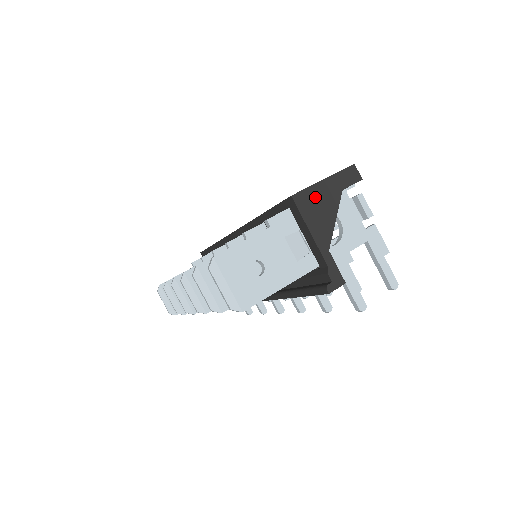
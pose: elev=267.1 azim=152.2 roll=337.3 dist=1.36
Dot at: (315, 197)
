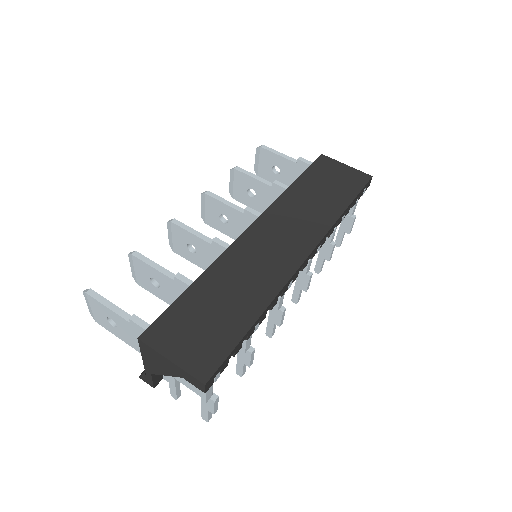
Dot at: (157, 357)
